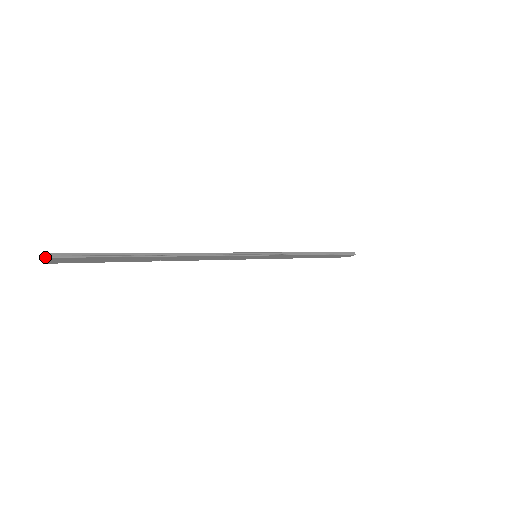
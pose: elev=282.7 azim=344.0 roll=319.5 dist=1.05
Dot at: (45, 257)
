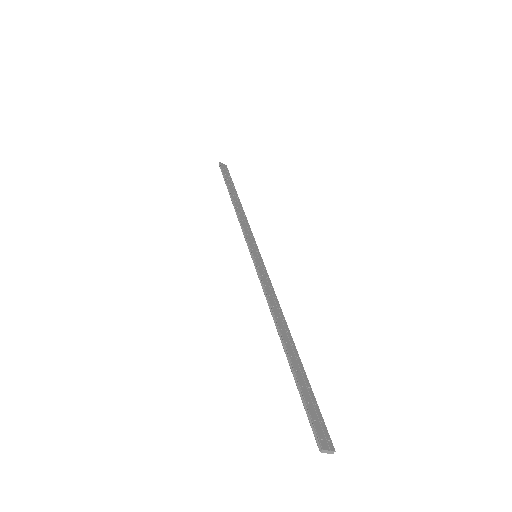
Dot at: (328, 451)
